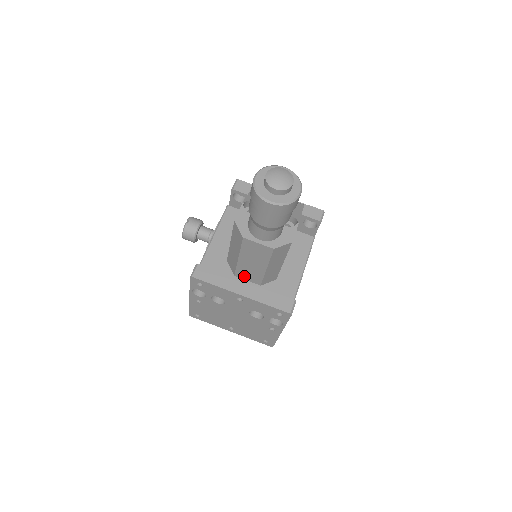
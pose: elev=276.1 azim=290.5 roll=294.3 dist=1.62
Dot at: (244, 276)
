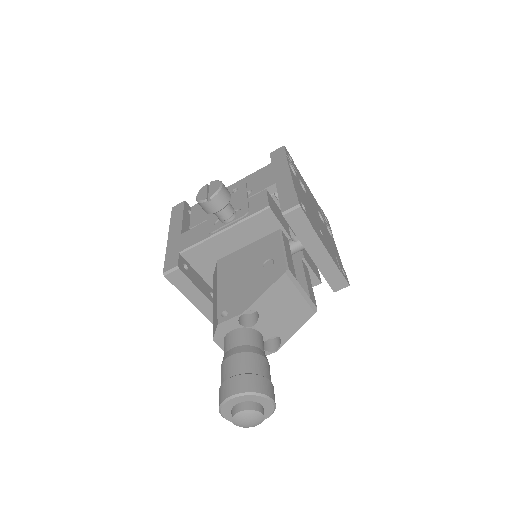
Dot at: occluded
